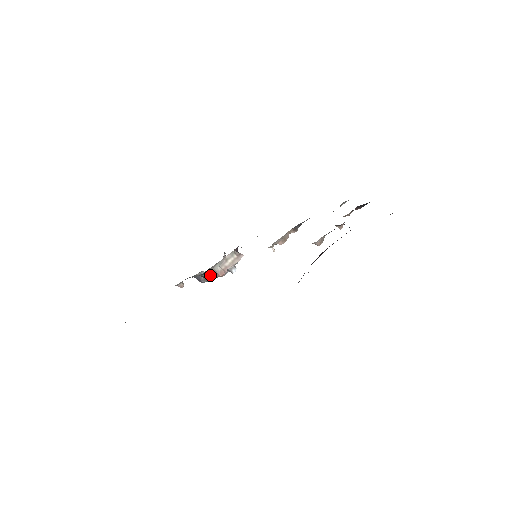
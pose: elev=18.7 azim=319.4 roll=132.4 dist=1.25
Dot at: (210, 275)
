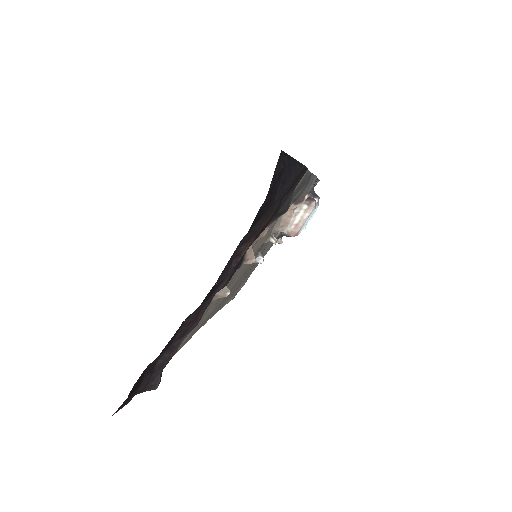
Dot at: (287, 235)
